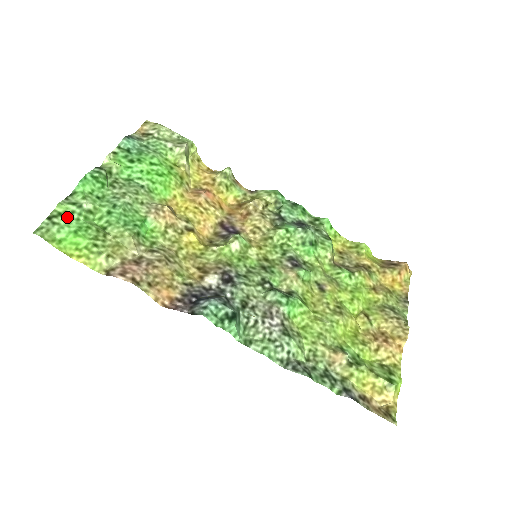
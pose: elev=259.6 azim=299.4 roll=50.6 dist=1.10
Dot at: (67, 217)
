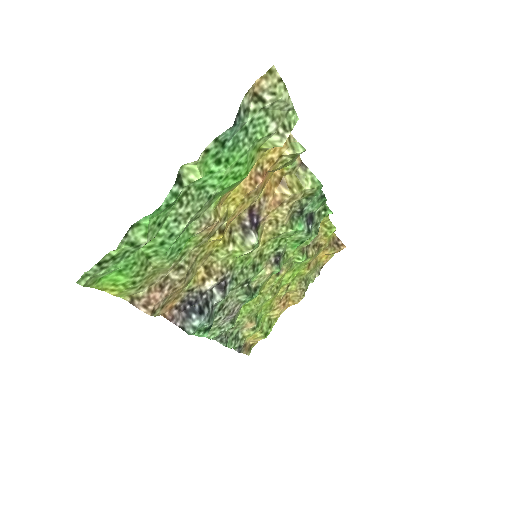
Dot at: (118, 258)
